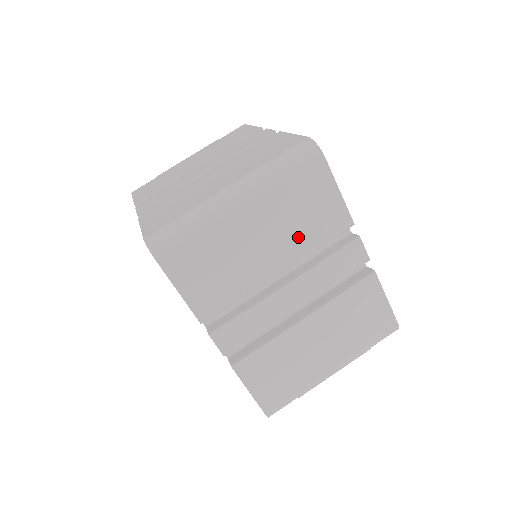
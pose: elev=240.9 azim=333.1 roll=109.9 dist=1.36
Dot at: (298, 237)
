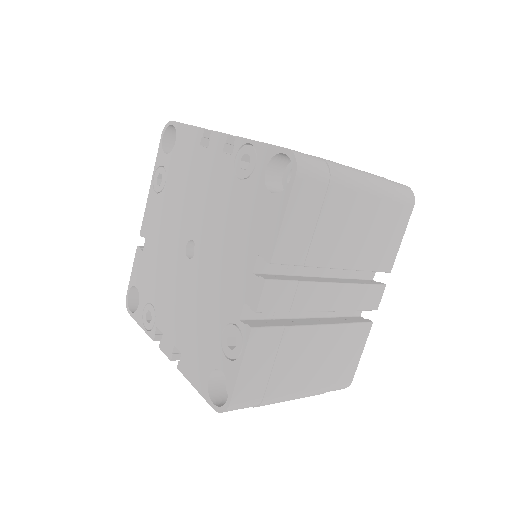
Dot at: (367, 250)
